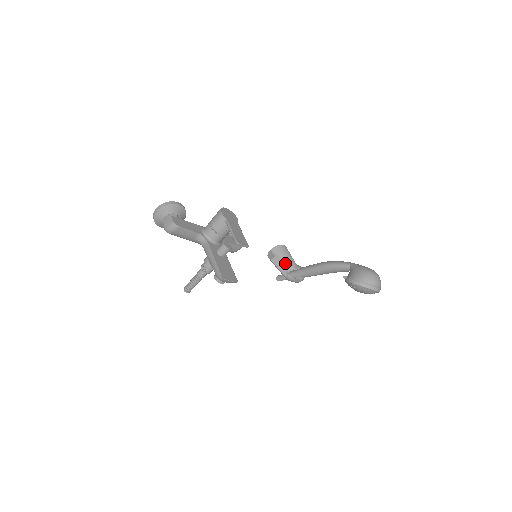
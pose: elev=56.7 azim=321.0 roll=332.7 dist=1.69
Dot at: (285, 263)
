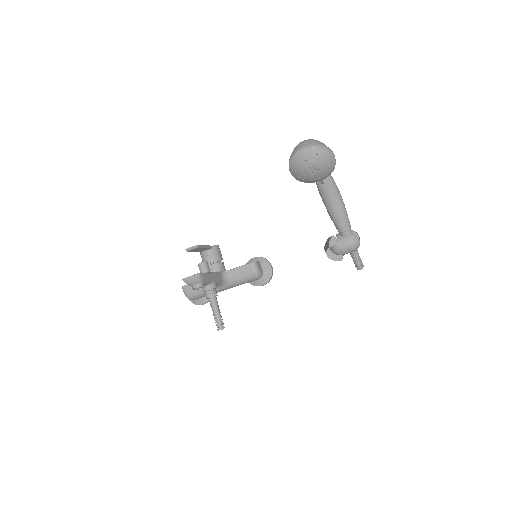
Dot at: (327, 244)
